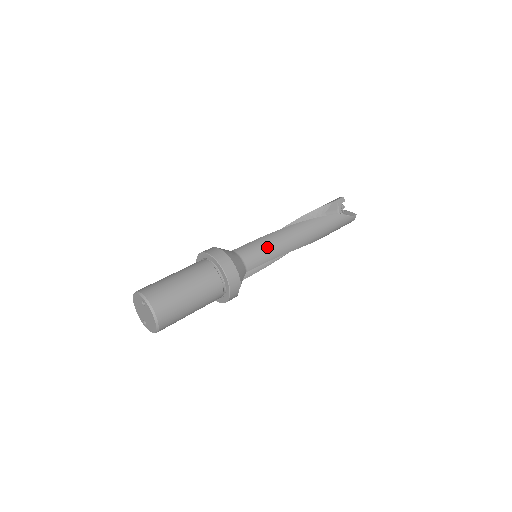
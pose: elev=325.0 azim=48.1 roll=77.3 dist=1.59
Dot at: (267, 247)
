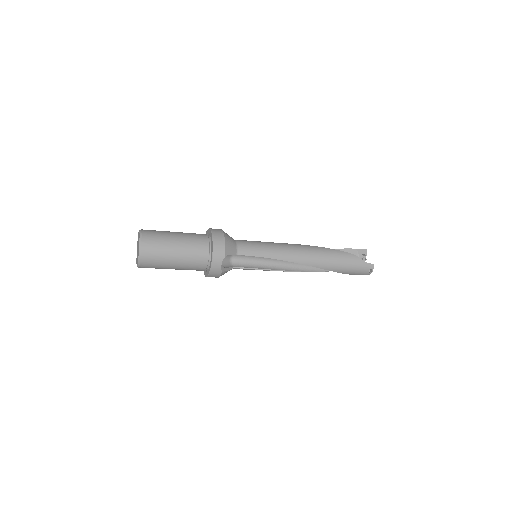
Dot at: (265, 246)
